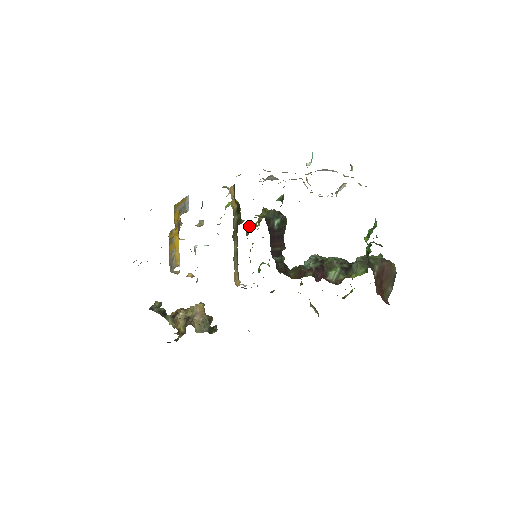
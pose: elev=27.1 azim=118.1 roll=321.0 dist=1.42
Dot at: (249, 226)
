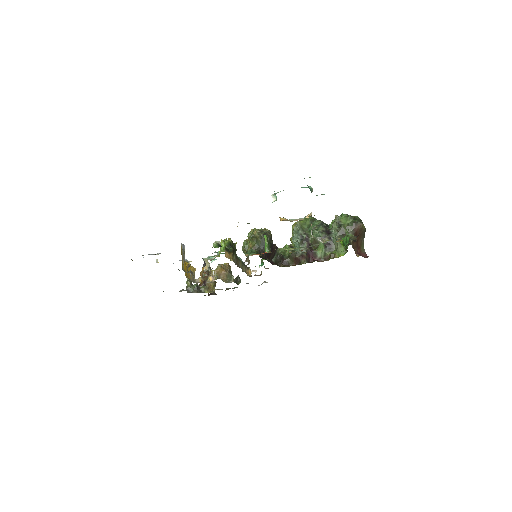
Dot at: (244, 250)
